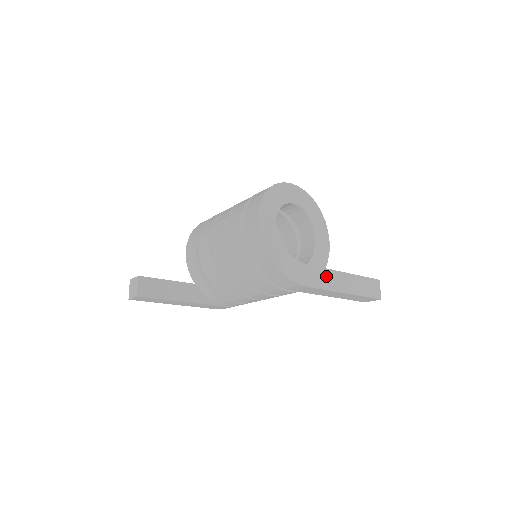
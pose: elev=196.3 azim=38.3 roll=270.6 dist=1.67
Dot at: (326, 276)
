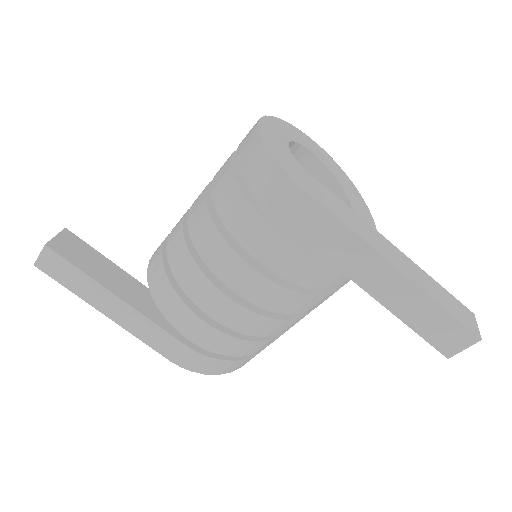
Dot at: (366, 229)
